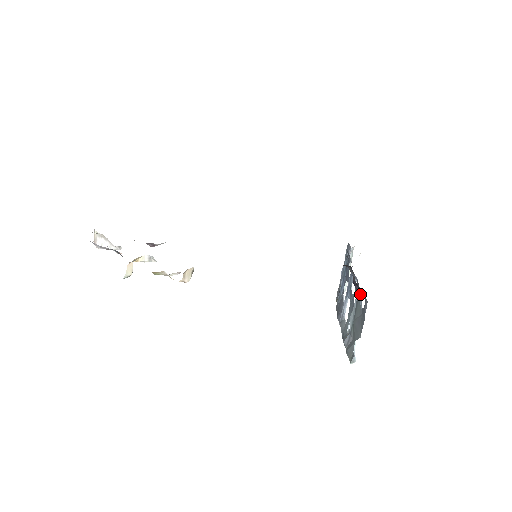
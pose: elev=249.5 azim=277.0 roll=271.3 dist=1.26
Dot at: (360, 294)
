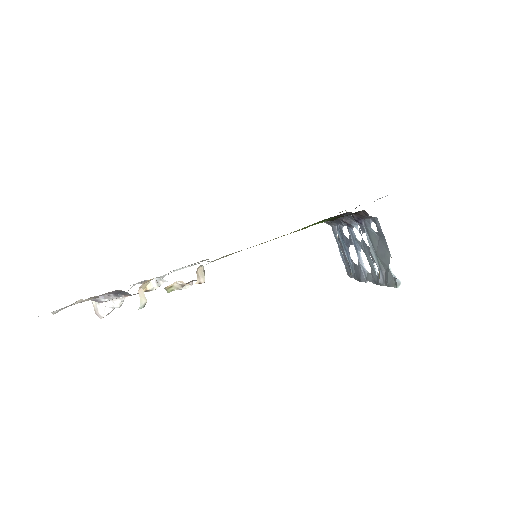
Dot at: (367, 224)
